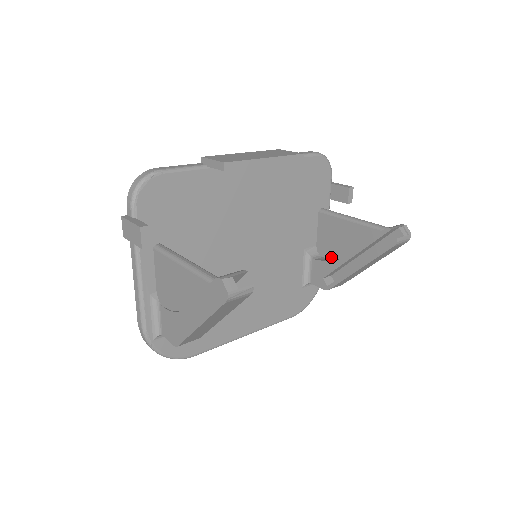
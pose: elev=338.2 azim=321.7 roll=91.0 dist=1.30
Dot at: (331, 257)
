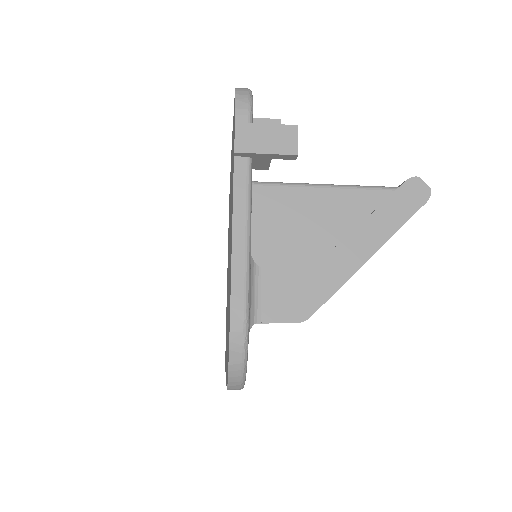
Dot at: occluded
